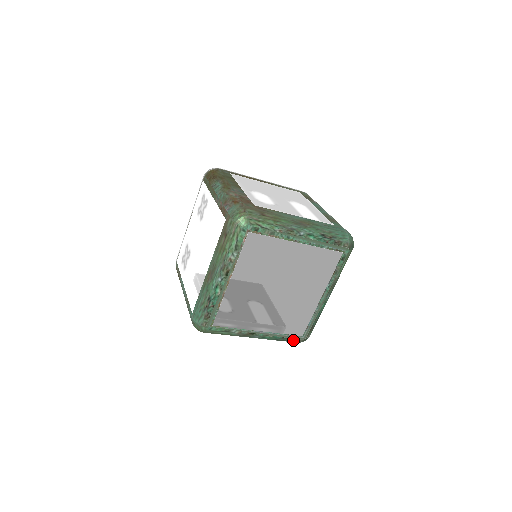
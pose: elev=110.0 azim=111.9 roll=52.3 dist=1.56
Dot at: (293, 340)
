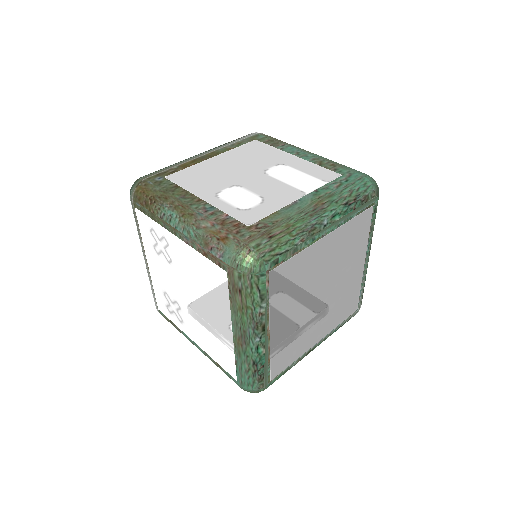
Dot at: occluded
